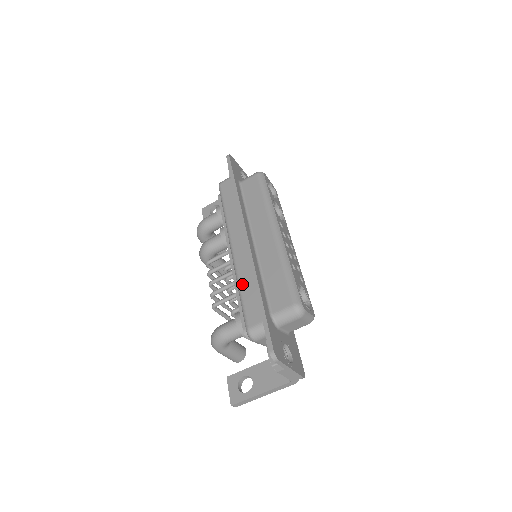
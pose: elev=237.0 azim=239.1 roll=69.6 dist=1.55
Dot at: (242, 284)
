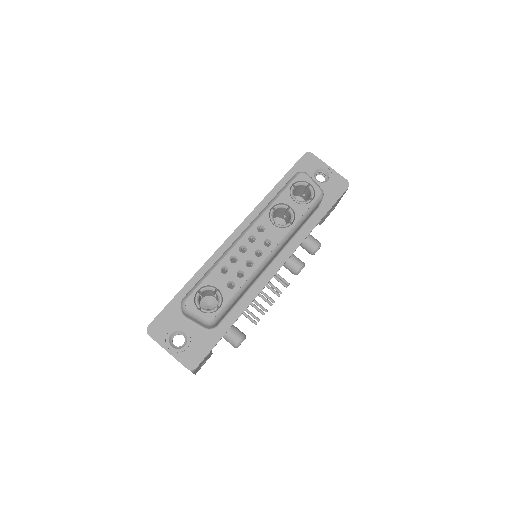
Dot at: occluded
